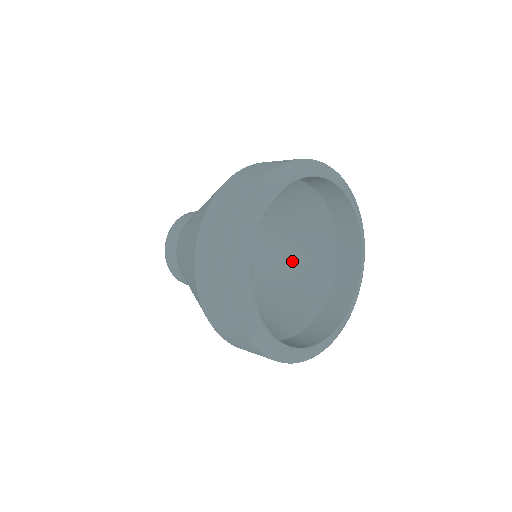
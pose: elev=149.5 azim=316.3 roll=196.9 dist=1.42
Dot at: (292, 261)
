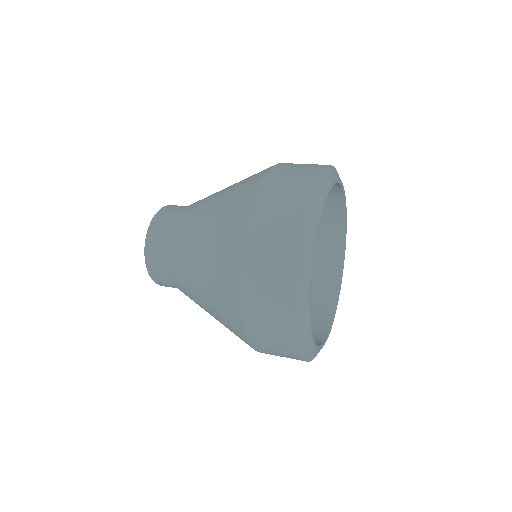
Dot at: occluded
